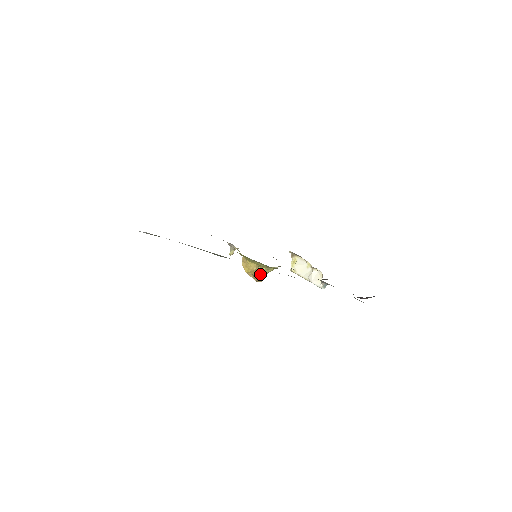
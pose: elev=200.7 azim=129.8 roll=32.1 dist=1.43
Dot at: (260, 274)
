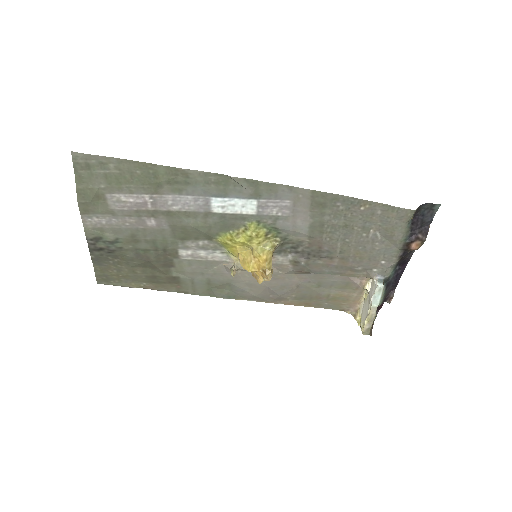
Dot at: (260, 258)
